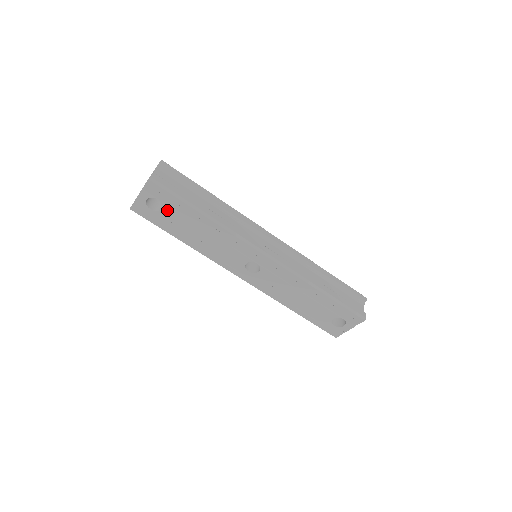
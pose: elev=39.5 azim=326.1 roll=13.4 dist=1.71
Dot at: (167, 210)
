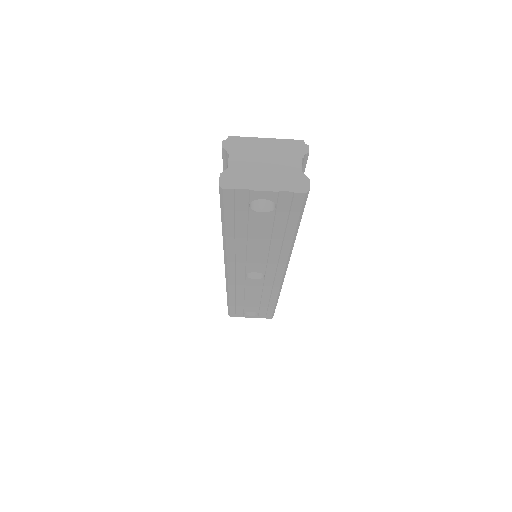
Dot at: (266, 217)
